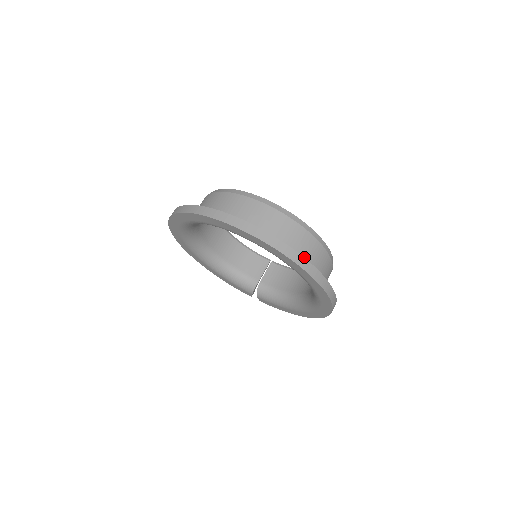
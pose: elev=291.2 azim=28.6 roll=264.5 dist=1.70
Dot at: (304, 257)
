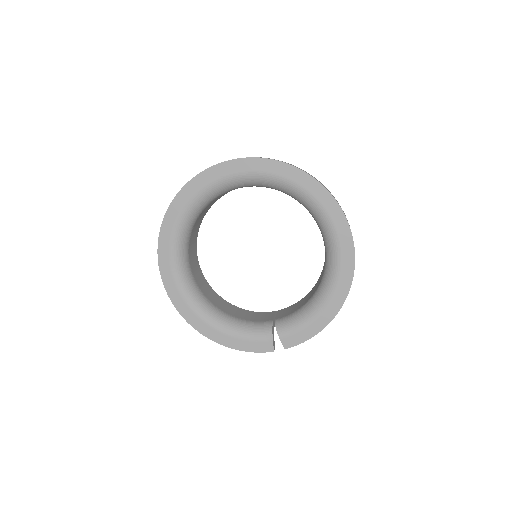
Dot at: occluded
